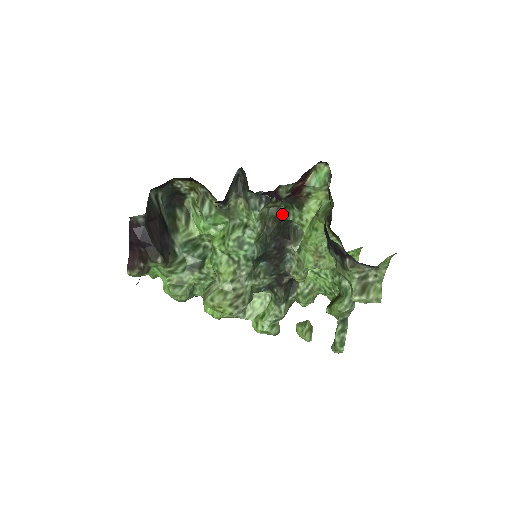
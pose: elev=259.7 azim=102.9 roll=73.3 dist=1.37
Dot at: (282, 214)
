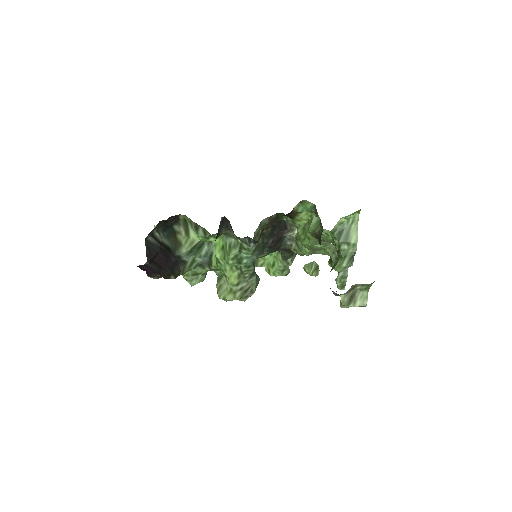
Dot at: (275, 219)
